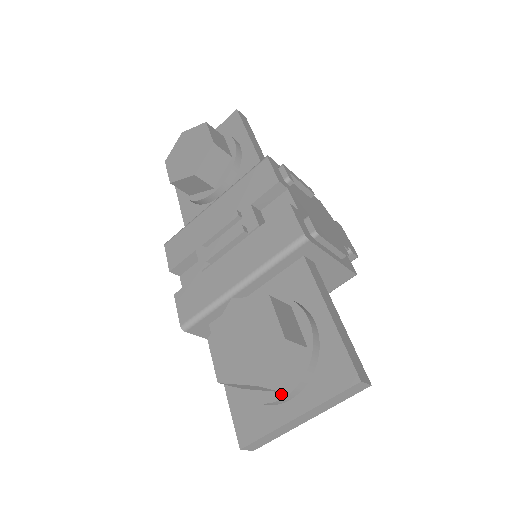
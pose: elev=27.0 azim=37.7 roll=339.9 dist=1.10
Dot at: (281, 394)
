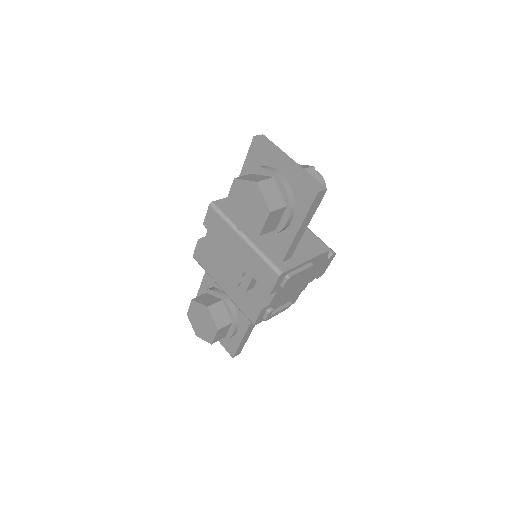
Dot at: occluded
